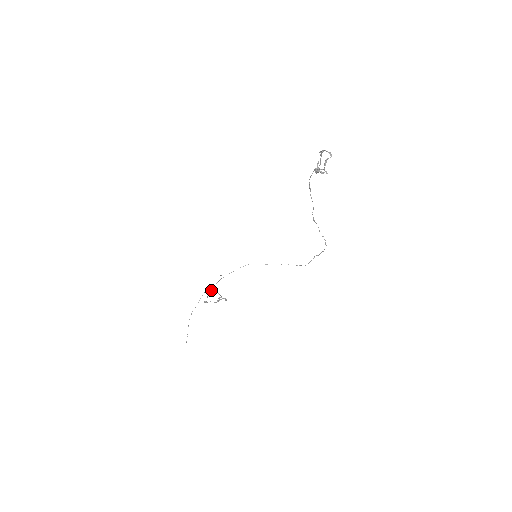
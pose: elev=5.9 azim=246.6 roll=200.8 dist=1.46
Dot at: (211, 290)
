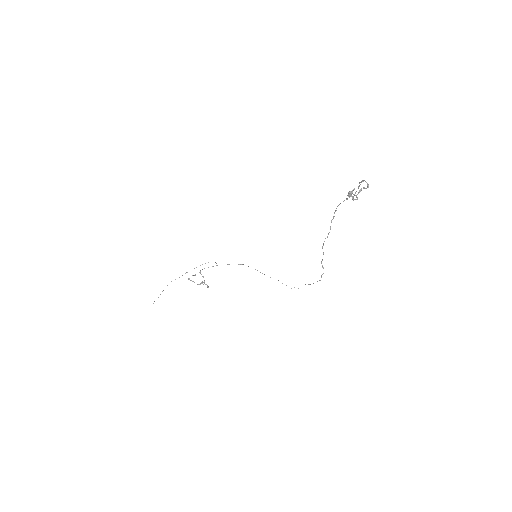
Dot at: (199, 272)
